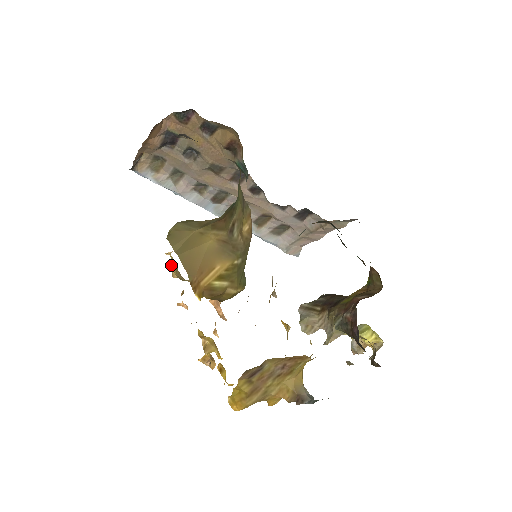
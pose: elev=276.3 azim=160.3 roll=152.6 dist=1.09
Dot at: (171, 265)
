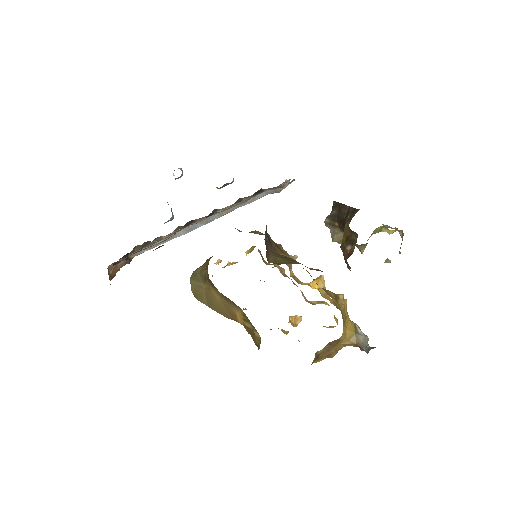
Dot at: occluded
